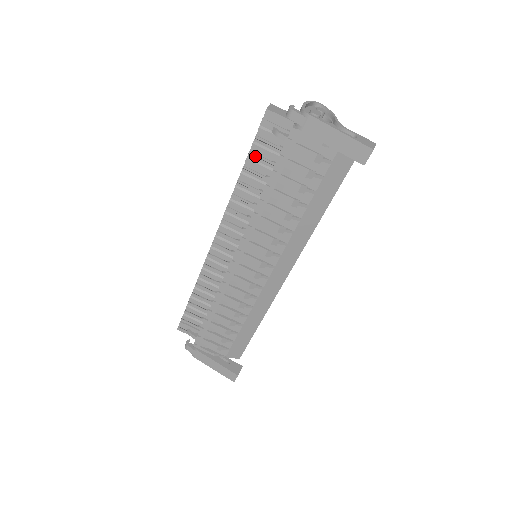
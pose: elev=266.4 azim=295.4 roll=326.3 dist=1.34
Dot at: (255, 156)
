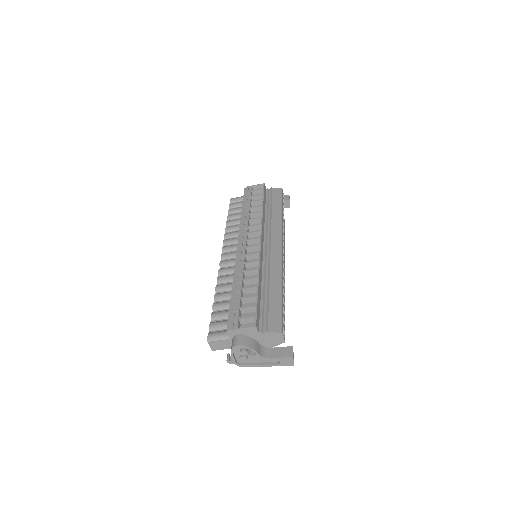
Dot at: occluded
